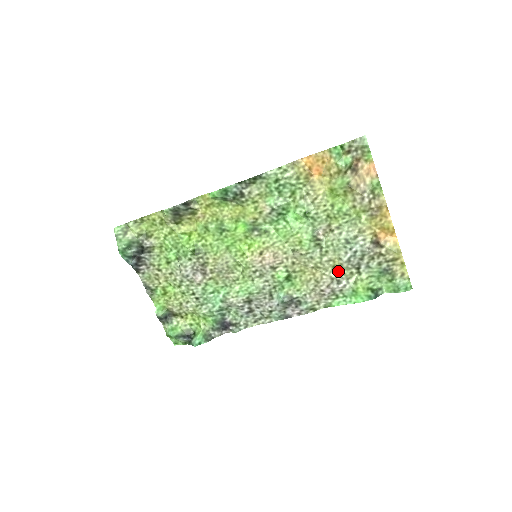
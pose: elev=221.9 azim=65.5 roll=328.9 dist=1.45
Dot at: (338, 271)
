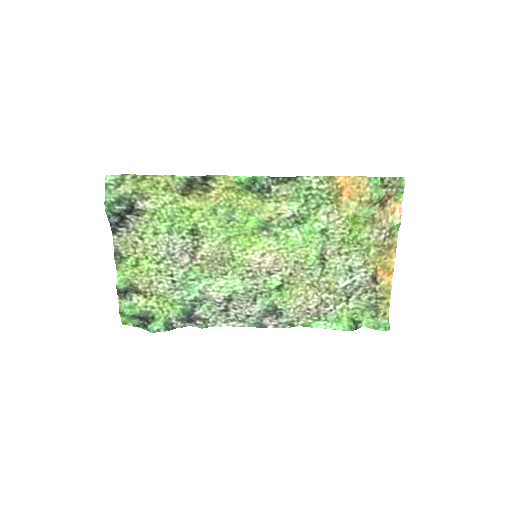
Dot at: (330, 294)
